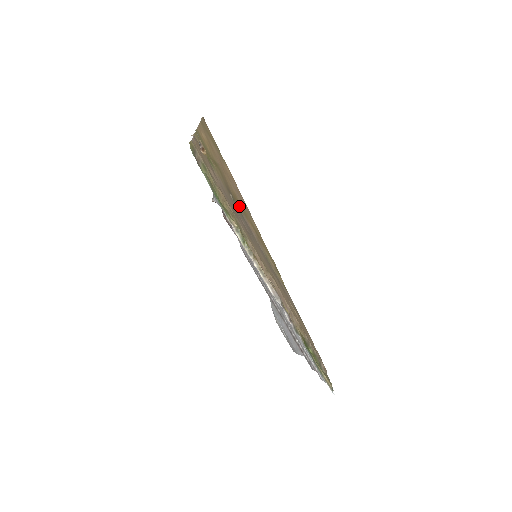
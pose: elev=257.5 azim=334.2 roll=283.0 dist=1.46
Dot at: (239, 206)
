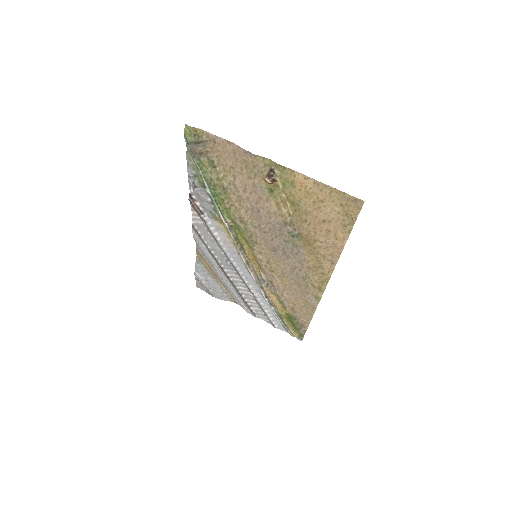
Dot at: (305, 243)
